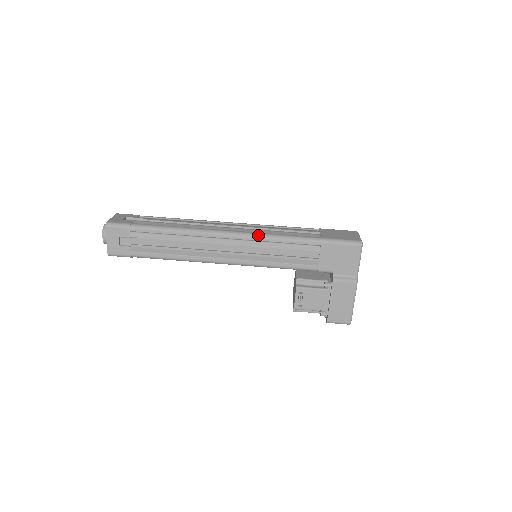
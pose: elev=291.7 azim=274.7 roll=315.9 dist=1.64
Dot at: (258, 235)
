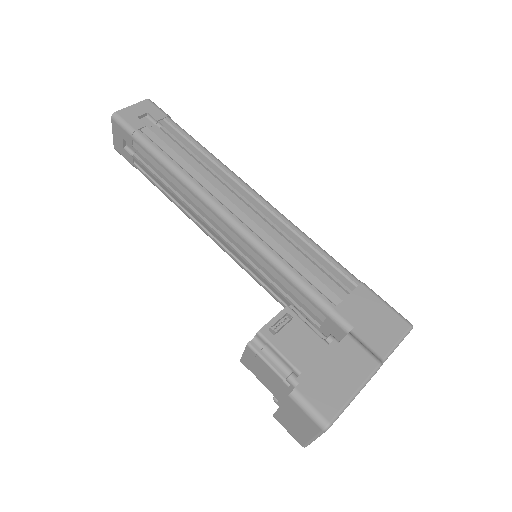
Dot at: occluded
